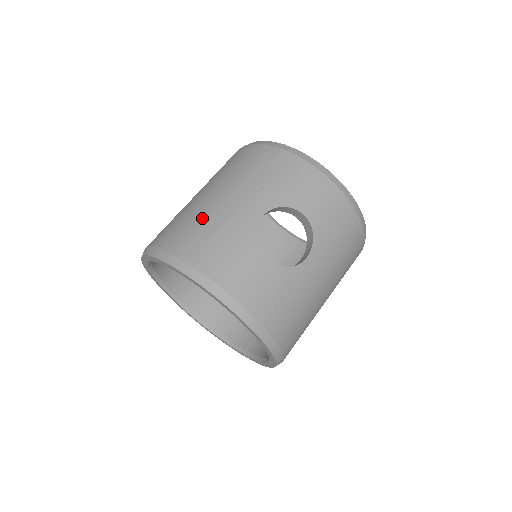
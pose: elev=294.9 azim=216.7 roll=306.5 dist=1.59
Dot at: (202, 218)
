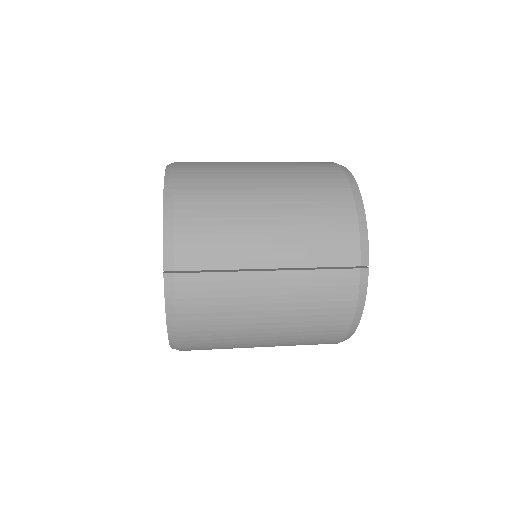
Dot at: occluded
